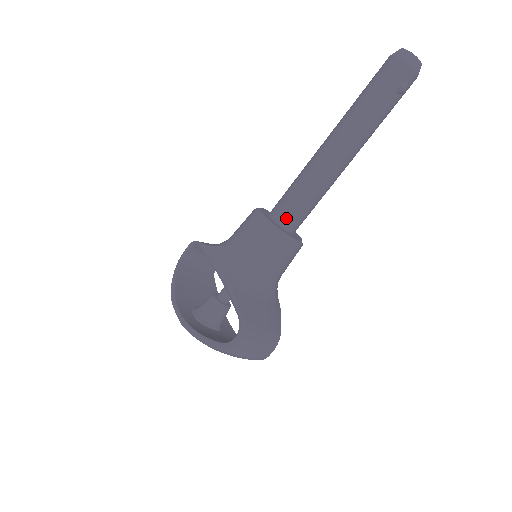
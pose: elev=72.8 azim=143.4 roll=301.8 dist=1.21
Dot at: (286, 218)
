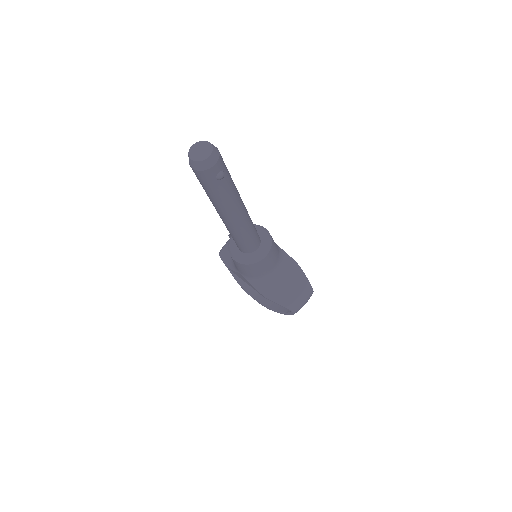
Dot at: (248, 250)
